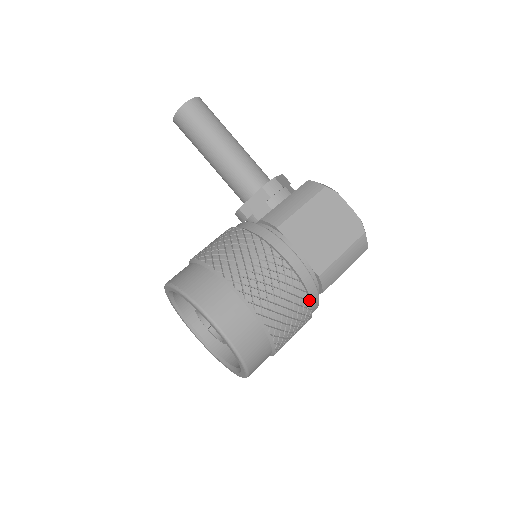
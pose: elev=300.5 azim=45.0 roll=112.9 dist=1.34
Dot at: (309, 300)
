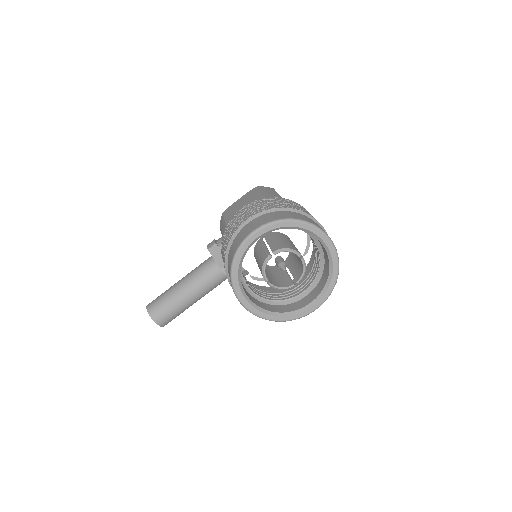
Dot at: (276, 198)
